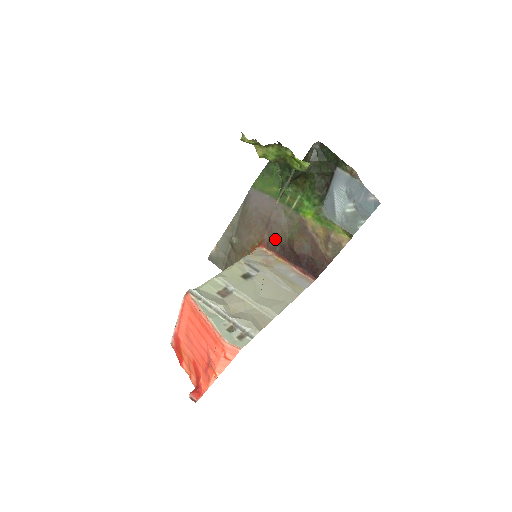
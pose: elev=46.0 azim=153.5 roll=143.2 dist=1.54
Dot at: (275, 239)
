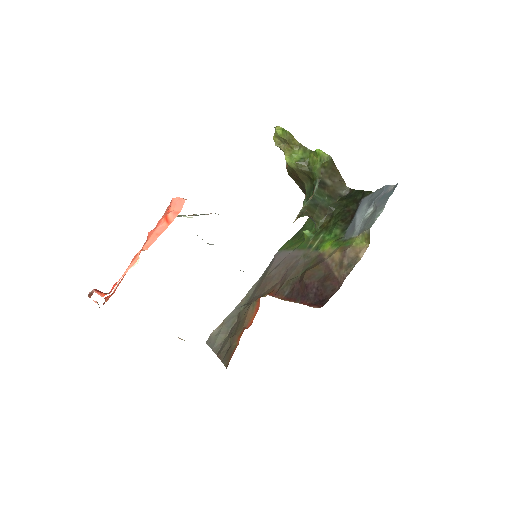
Dot at: (286, 282)
